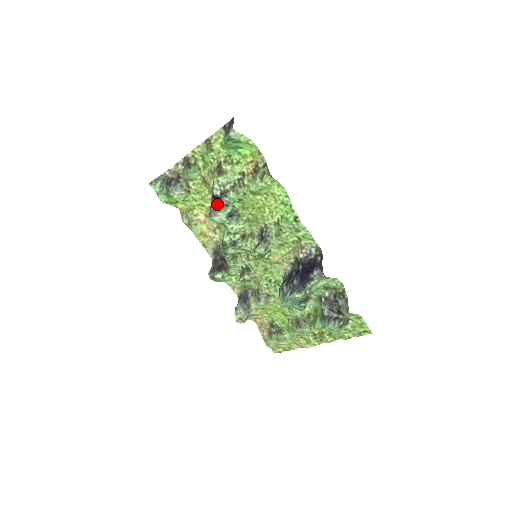
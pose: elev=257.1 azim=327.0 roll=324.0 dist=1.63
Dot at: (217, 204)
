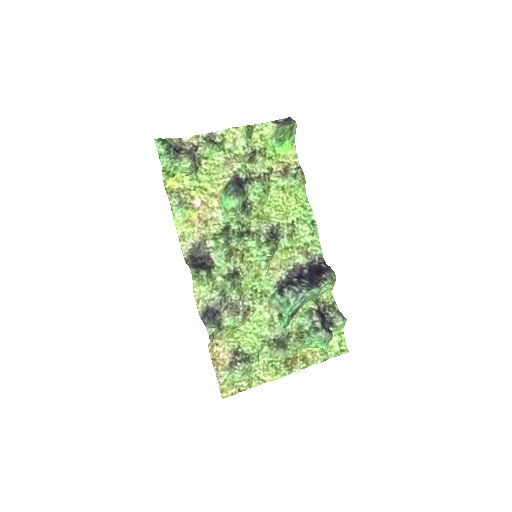
Dot at: (240, 187)
